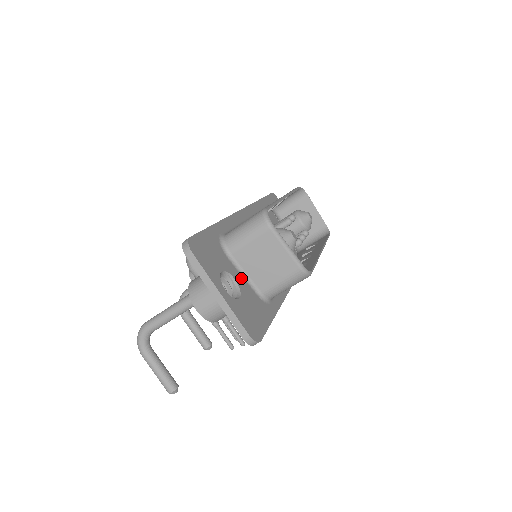
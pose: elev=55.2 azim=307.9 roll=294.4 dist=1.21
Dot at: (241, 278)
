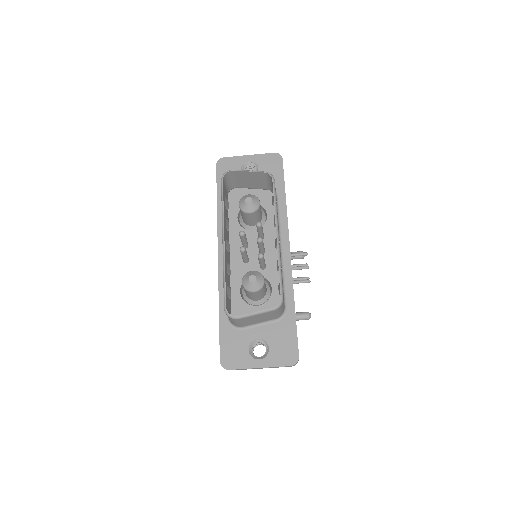
Dot at: (260, 329)
